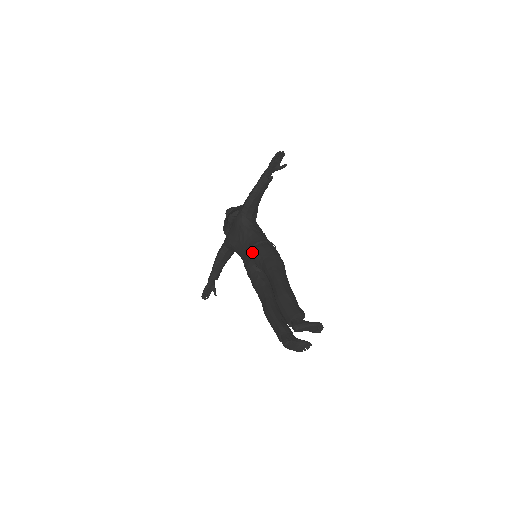
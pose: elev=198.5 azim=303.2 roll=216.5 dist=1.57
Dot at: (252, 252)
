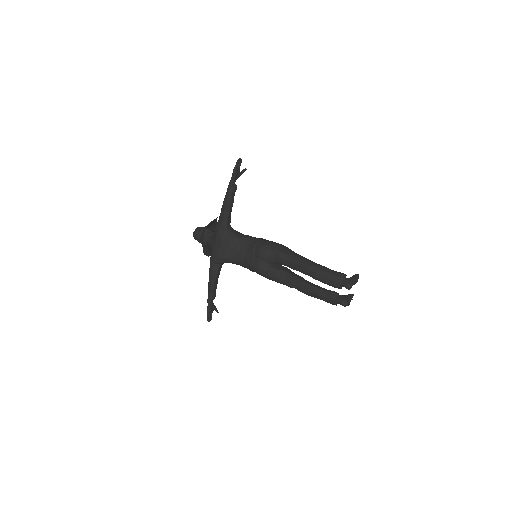
Dot at: (257, 253)
